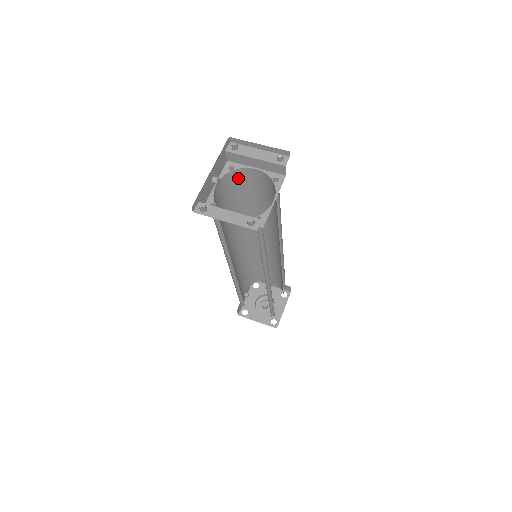
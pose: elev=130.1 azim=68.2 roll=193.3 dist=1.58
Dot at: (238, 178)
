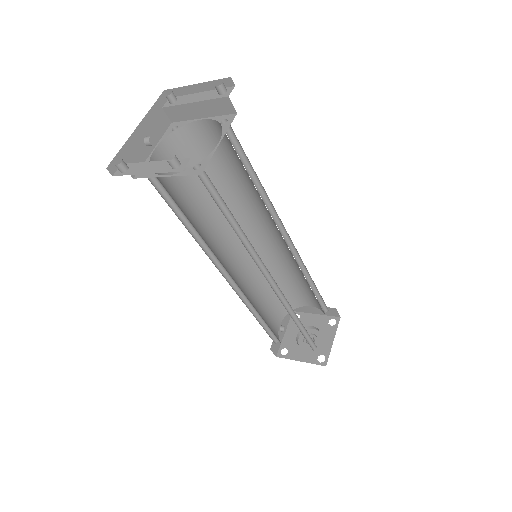
Dot at: (189, 142)
